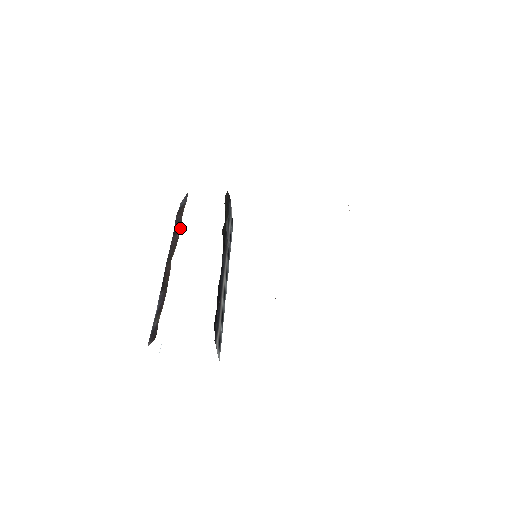
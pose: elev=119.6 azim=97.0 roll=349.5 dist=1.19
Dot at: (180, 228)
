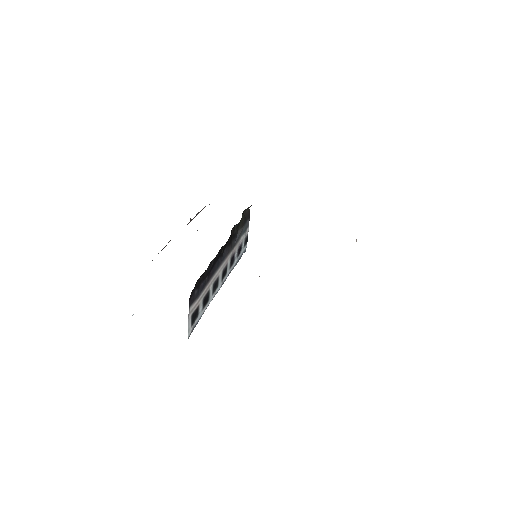
Dot at: occluded
